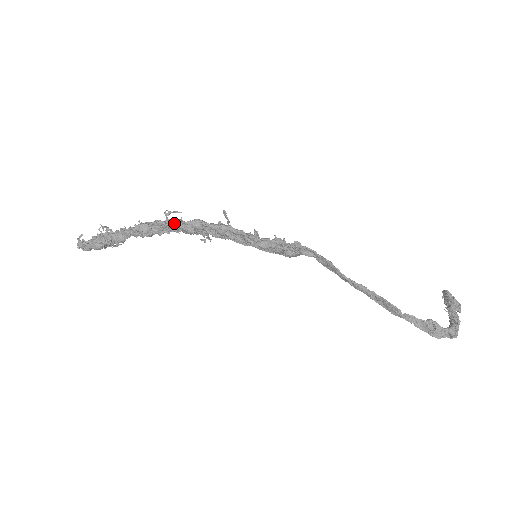
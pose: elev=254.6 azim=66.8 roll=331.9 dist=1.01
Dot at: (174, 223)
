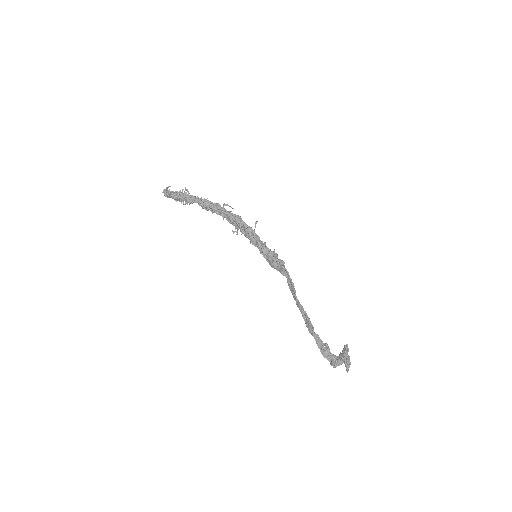
Dot at: (226, 210)
